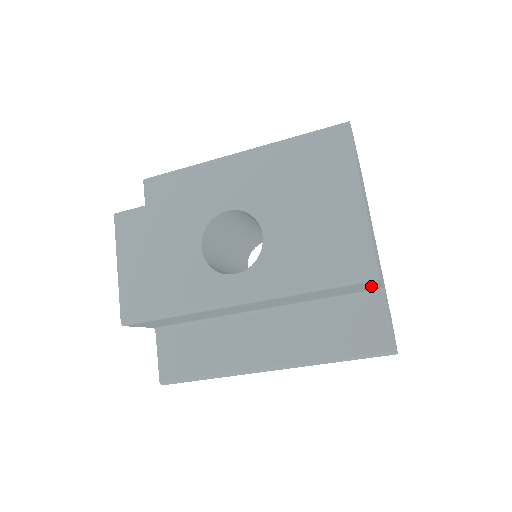
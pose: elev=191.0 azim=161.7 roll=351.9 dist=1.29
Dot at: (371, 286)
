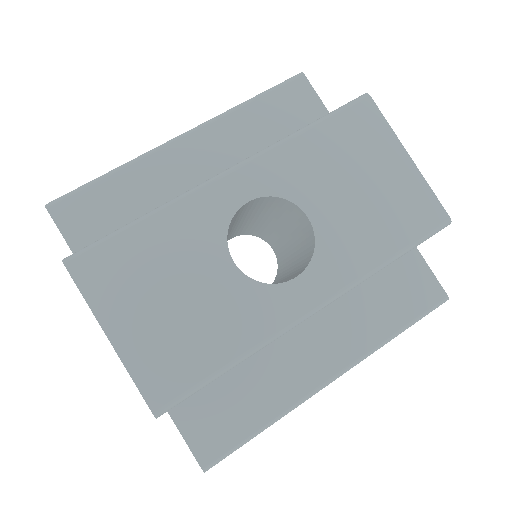
Dot at: occluded
